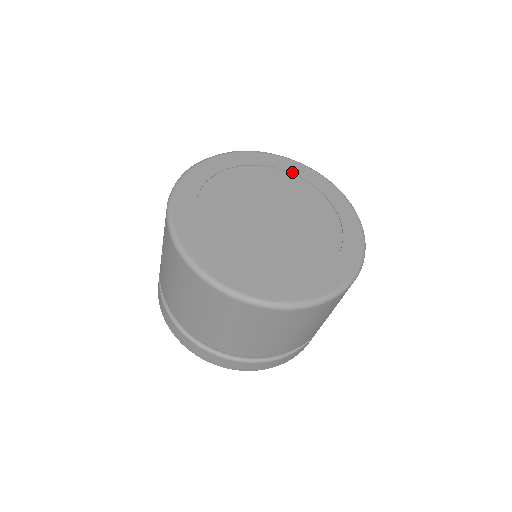
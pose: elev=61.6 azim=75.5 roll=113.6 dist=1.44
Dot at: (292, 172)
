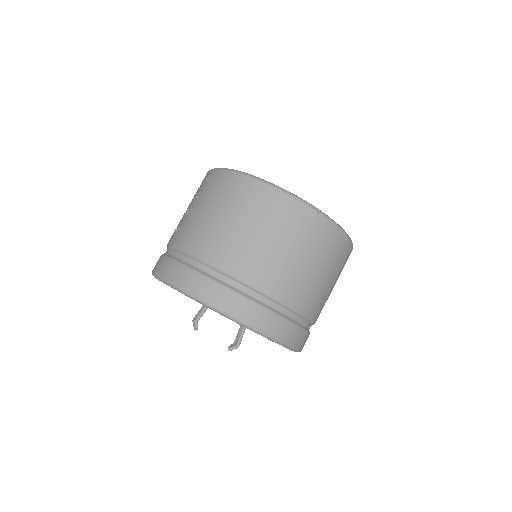
Dot at: occluded
